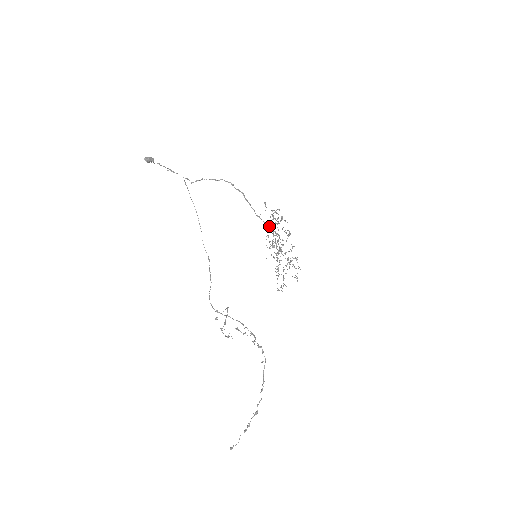
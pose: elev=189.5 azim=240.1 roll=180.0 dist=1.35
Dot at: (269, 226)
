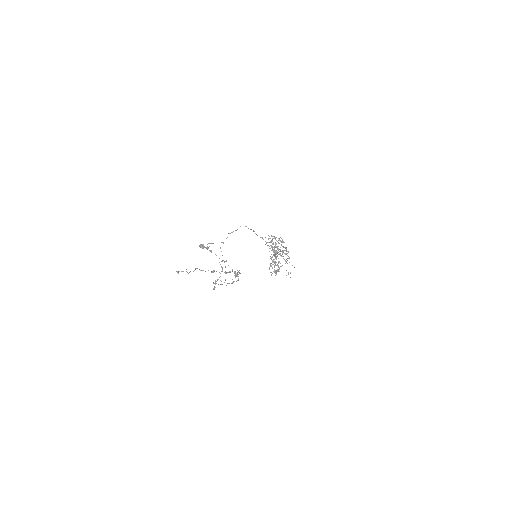
Dot at: occluded
